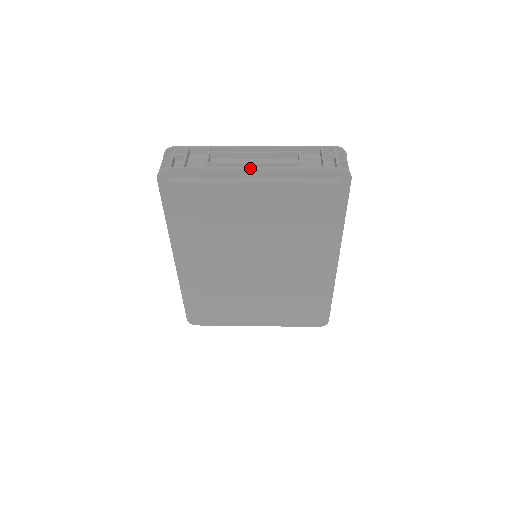
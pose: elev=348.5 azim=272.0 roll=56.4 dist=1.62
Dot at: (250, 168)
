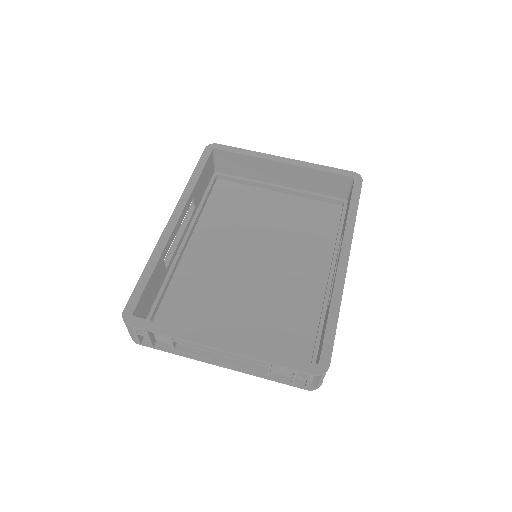
Dot at: occluded
